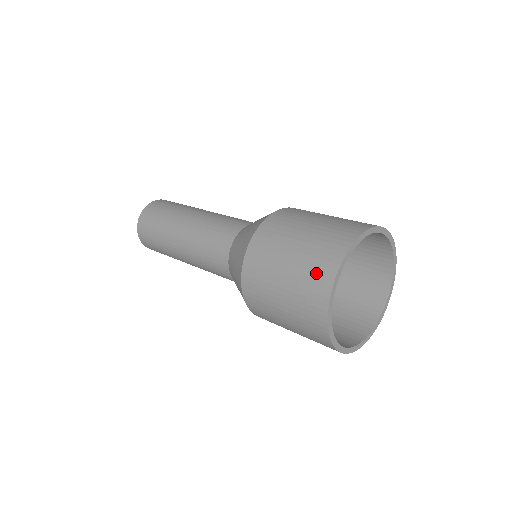
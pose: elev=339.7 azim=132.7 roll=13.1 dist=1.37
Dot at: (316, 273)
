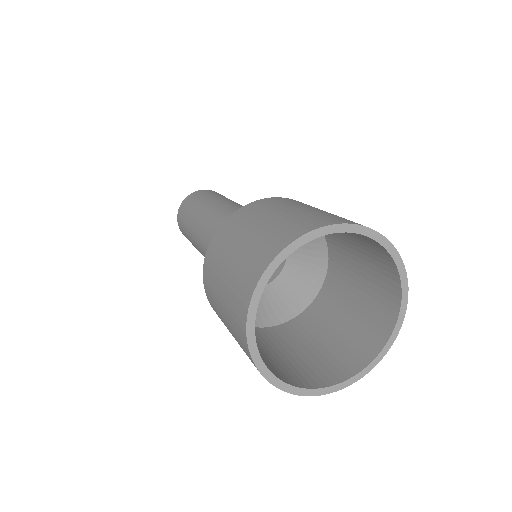
Dot at: (304, 221)
